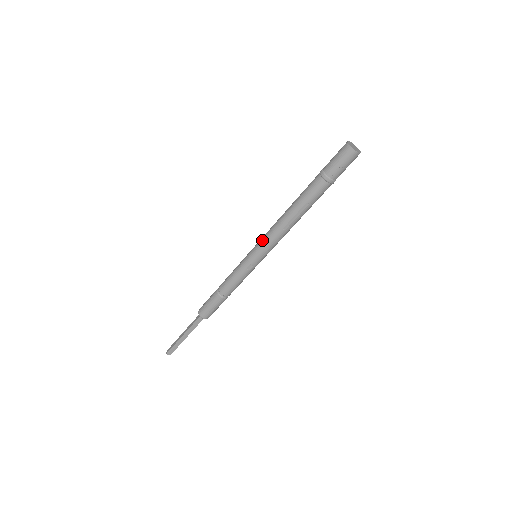
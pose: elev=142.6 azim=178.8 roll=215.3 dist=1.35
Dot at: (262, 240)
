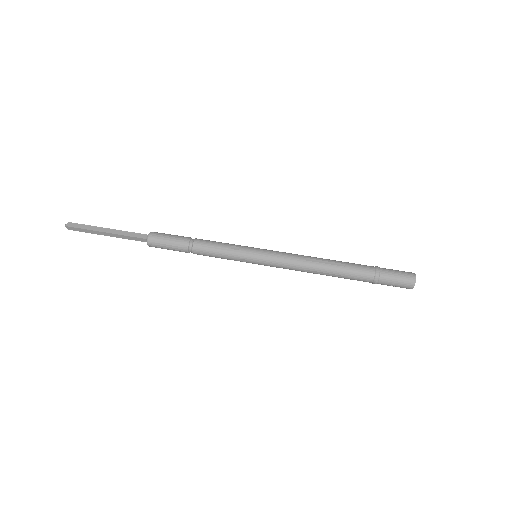
Dot at: (278, 257)
